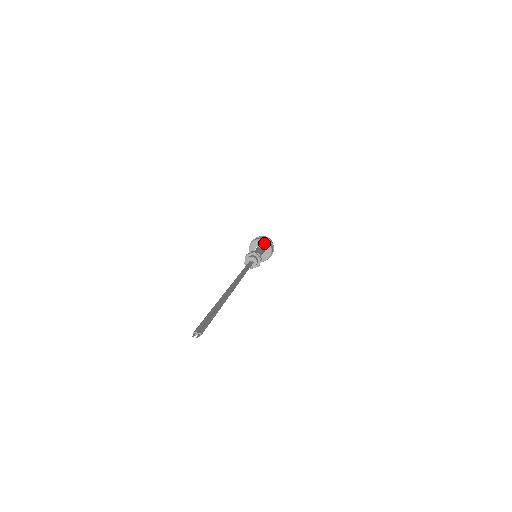
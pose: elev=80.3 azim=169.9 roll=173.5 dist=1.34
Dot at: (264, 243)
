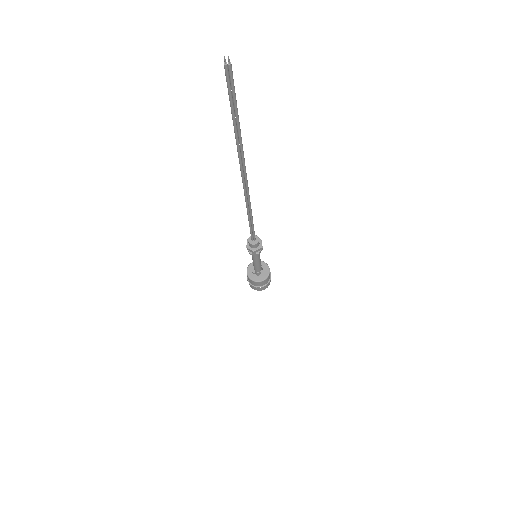
Dot at: (261, 263)
